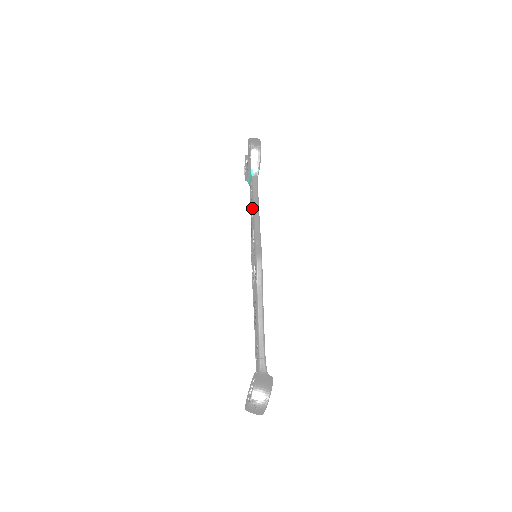
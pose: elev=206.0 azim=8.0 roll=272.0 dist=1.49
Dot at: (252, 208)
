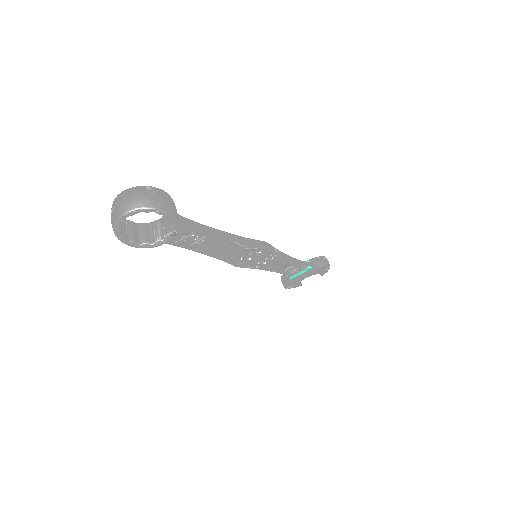
Dot at: occluded
